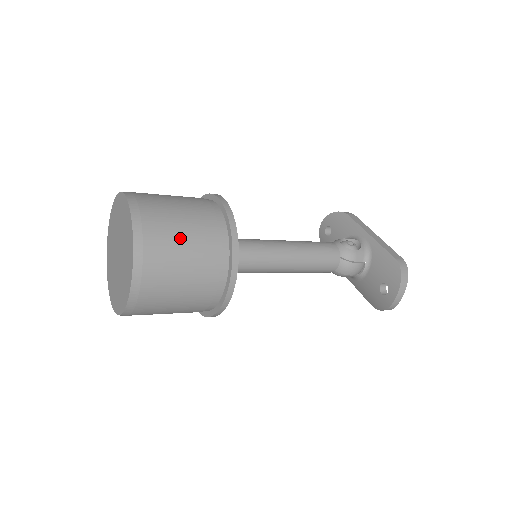
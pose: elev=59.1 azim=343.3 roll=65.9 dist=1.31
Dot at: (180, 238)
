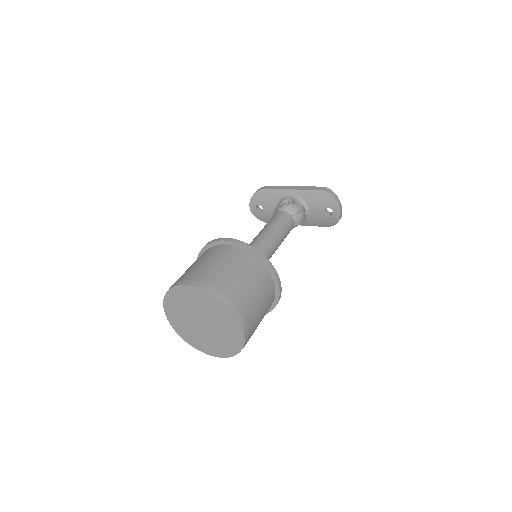
Dot at: (237, 278)
